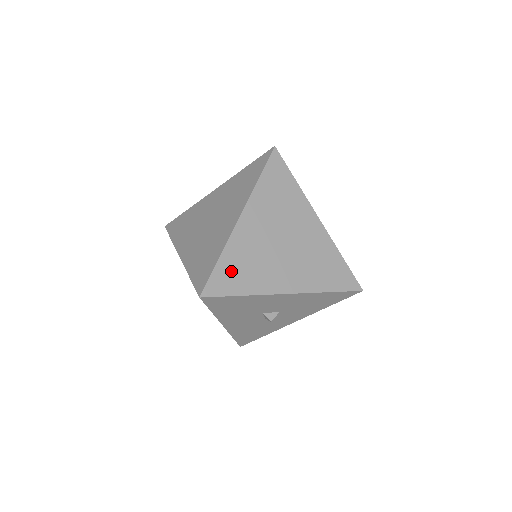
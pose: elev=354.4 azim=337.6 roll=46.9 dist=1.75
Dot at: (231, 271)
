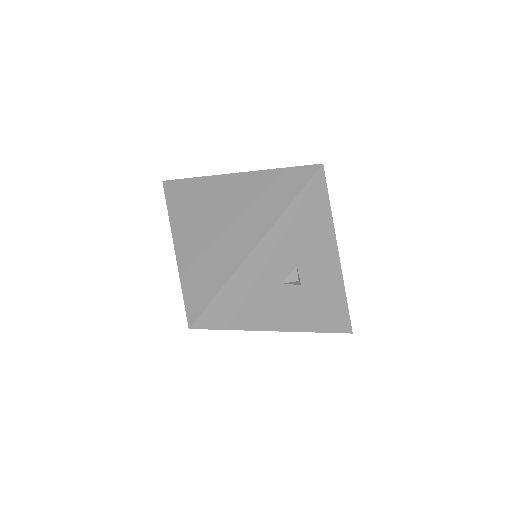
Dot at: (197, 284)
